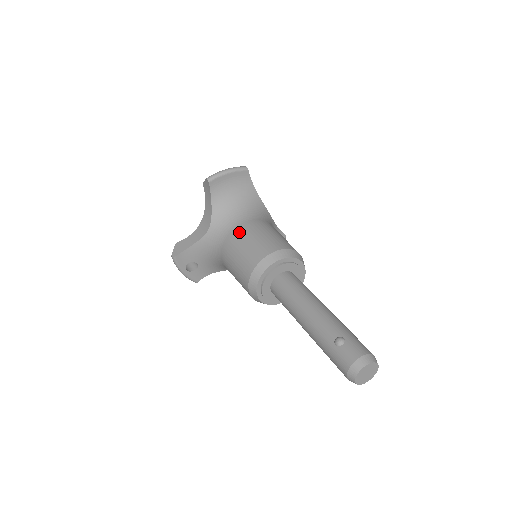
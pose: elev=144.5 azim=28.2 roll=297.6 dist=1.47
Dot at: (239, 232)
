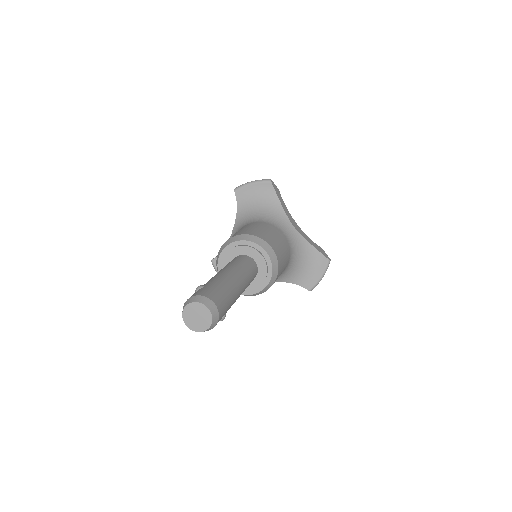
Dot at: occluded
